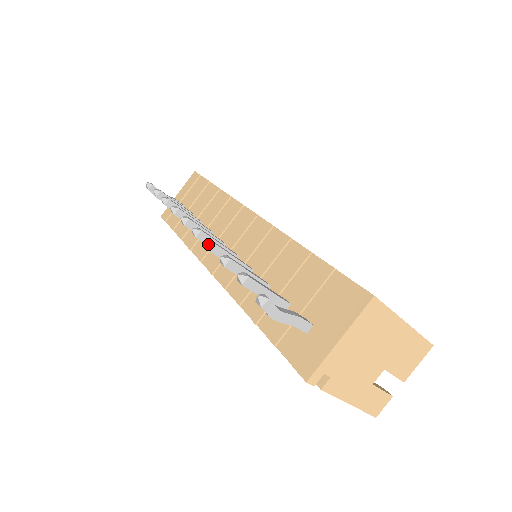
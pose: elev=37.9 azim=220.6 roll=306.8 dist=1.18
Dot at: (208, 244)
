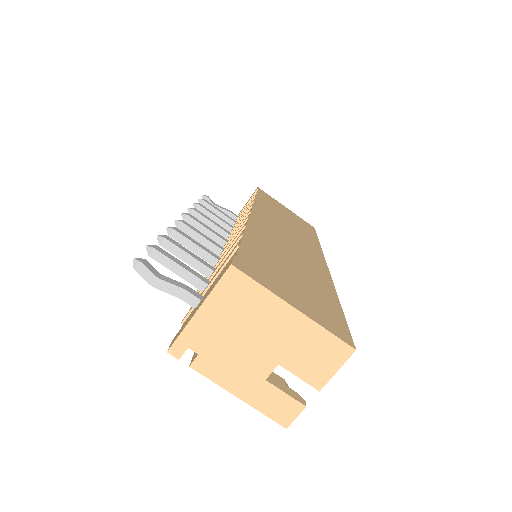
Dot at: (168, 229)
